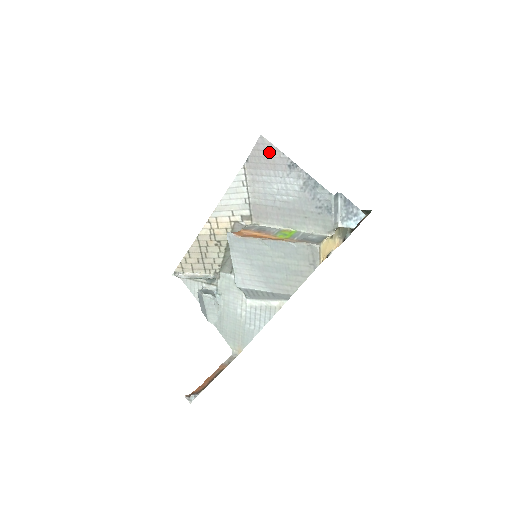
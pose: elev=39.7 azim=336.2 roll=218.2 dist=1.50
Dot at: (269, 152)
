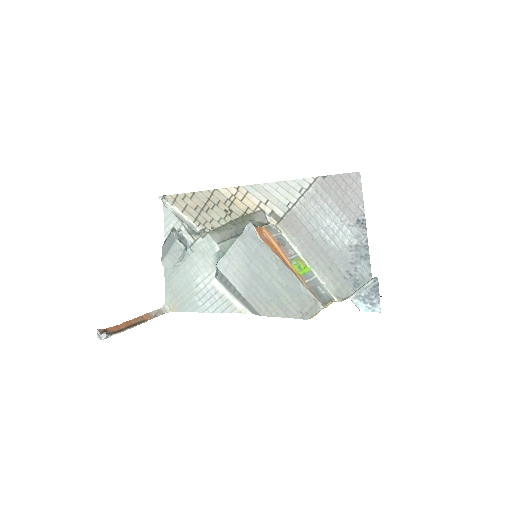
Dot at: (352, 192)
